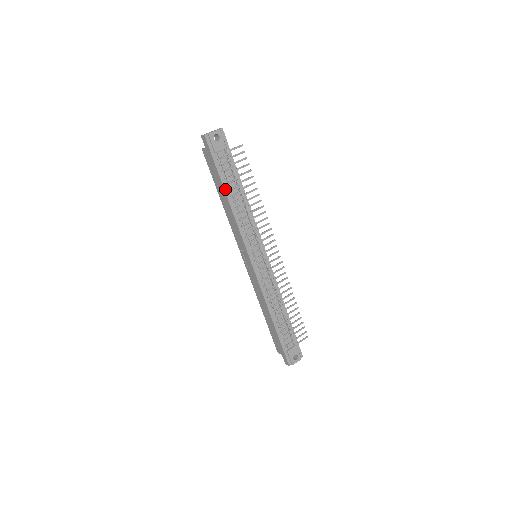
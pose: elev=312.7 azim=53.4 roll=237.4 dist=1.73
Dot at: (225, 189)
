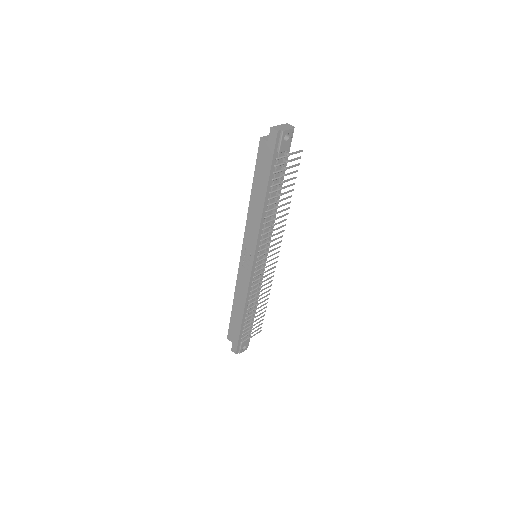
Dot at: (267, 191)
